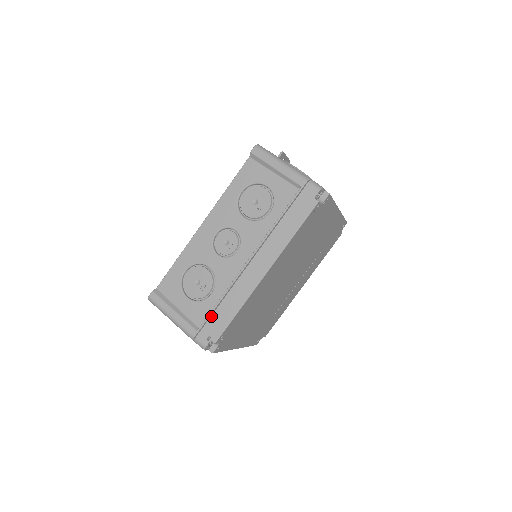
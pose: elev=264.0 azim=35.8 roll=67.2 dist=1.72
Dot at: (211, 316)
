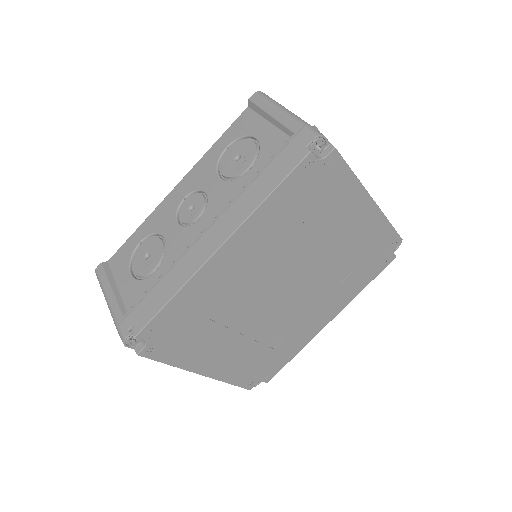
Dot at: (143, 299)
